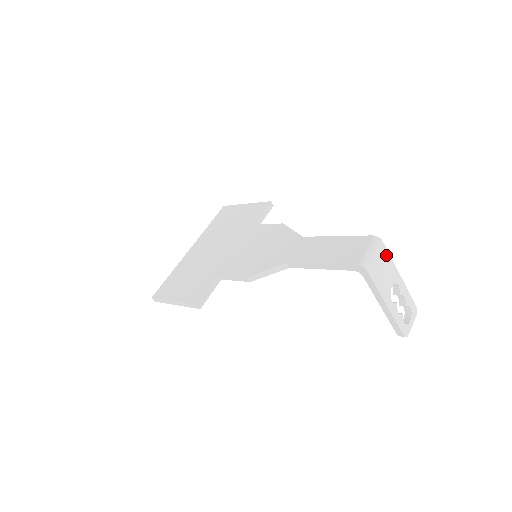
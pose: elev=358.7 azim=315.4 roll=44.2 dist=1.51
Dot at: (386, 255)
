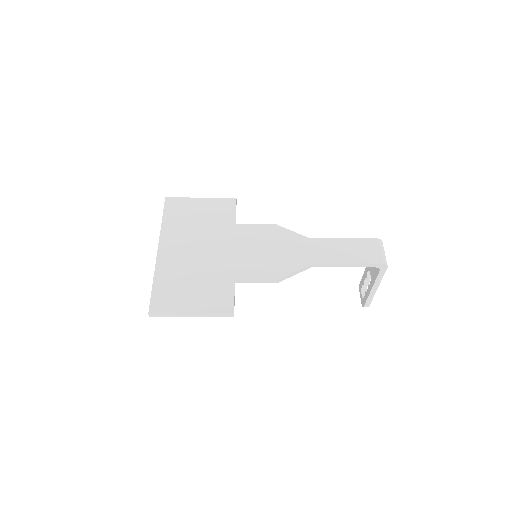
Dot at: occluded
